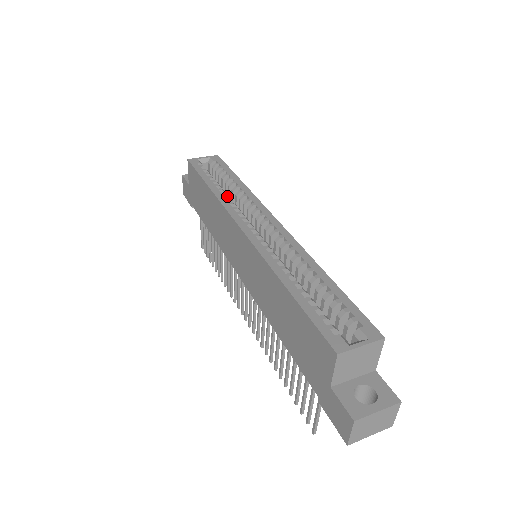
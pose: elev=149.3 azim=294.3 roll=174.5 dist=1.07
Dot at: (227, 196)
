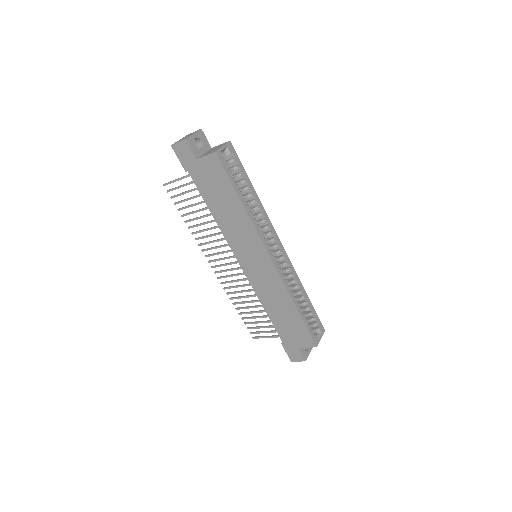
Dot at: (253, 214)
